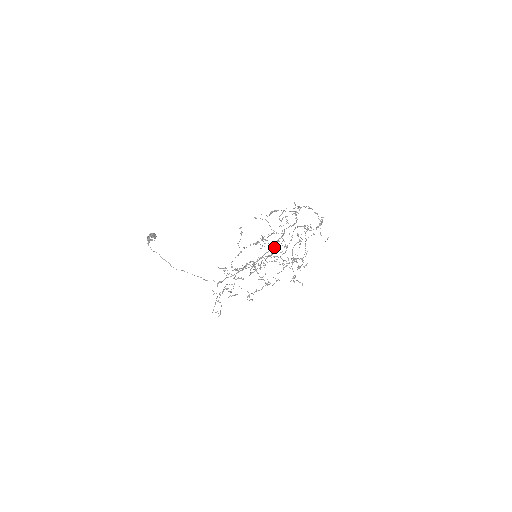
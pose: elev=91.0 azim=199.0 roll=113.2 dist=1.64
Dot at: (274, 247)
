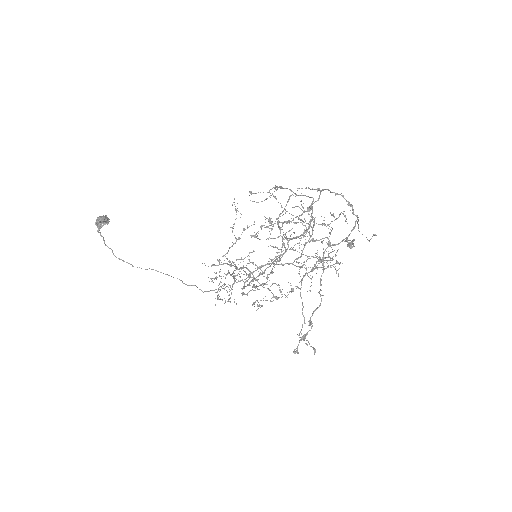
Dot at: occluded
